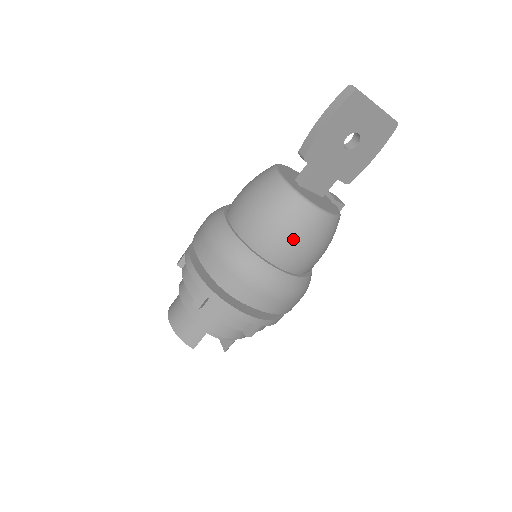
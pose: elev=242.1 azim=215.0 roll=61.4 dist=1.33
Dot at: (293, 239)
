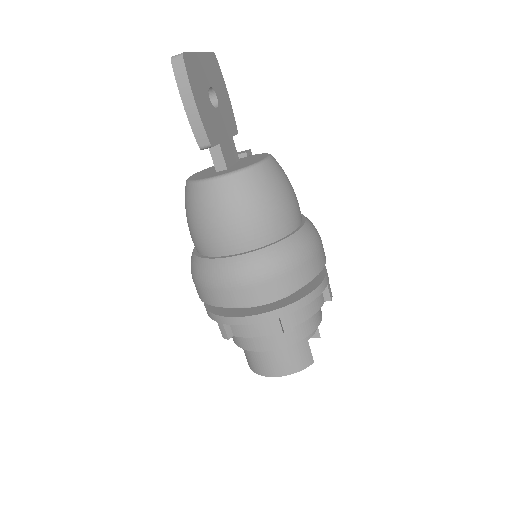
Dot at: (280, 200)
